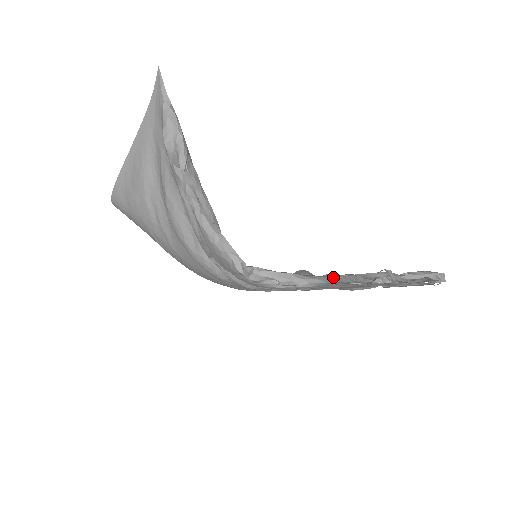
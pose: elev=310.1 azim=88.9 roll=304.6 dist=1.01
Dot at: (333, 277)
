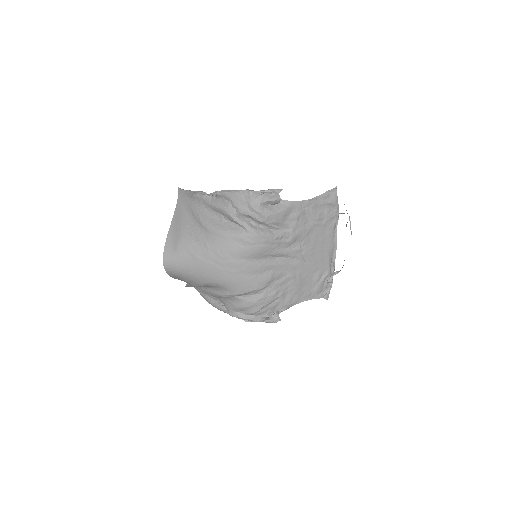
Dot at: occluded
